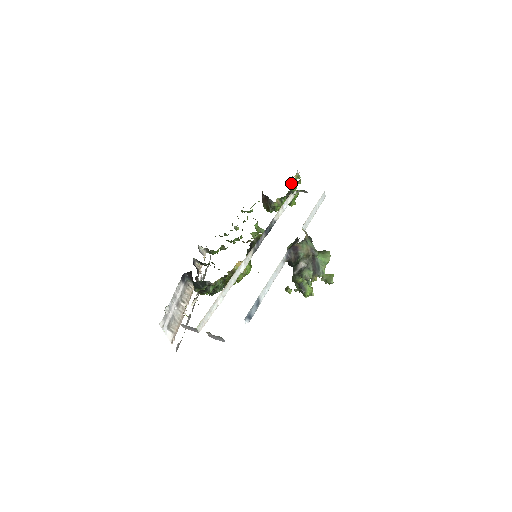
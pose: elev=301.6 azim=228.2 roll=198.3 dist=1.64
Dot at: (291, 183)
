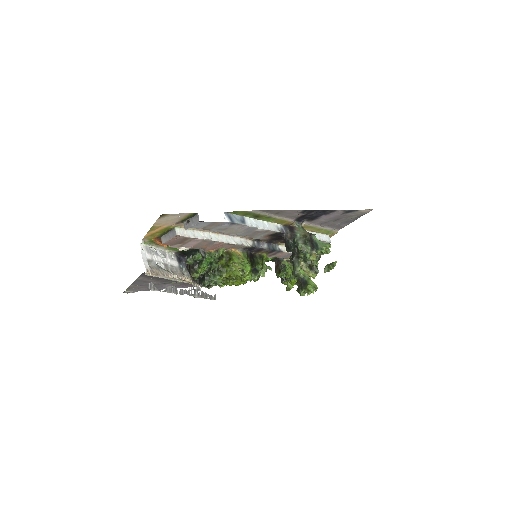
Dot at: occluded
